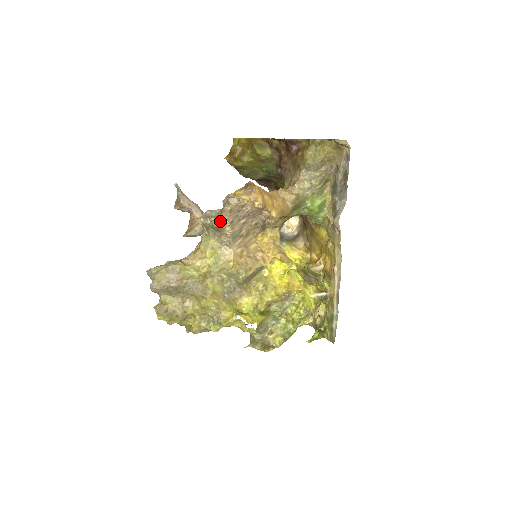
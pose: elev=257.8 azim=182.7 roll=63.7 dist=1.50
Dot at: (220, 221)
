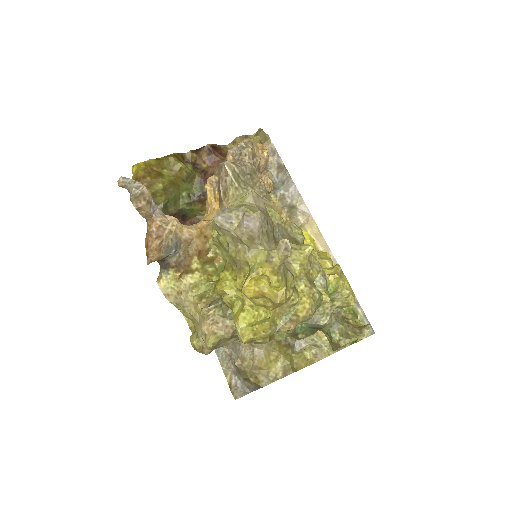
Dot at: (250, 163)
